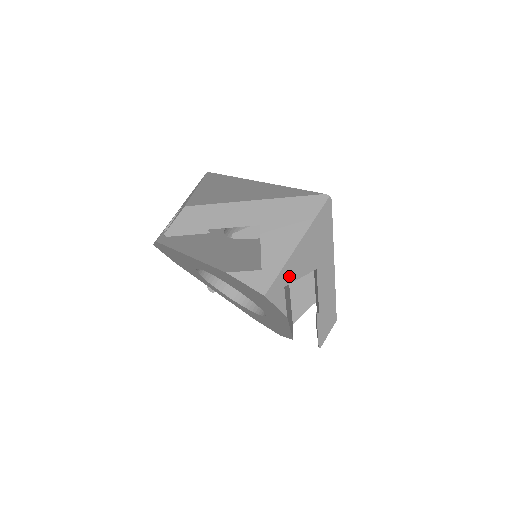
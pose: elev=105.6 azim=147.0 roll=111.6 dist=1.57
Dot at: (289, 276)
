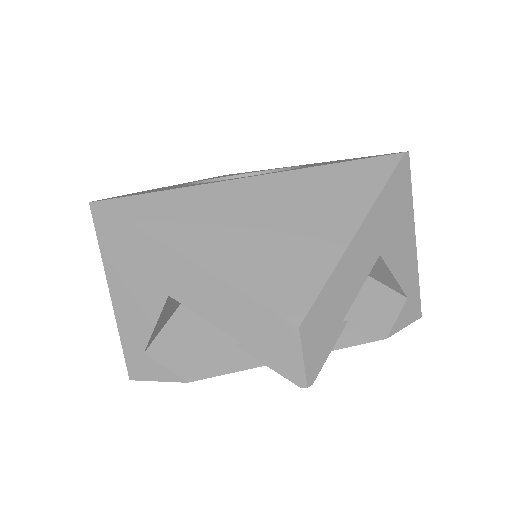
Dot at: occluded
